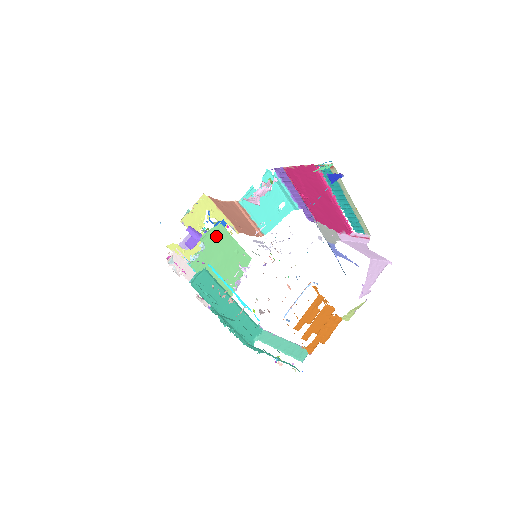
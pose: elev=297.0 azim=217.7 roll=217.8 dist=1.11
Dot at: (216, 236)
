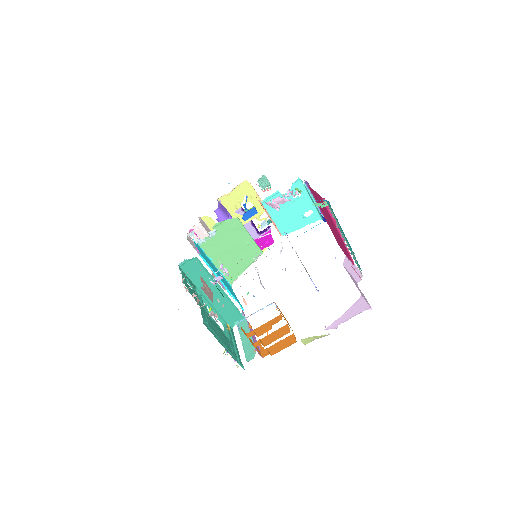
Dot at: (230, 227)
